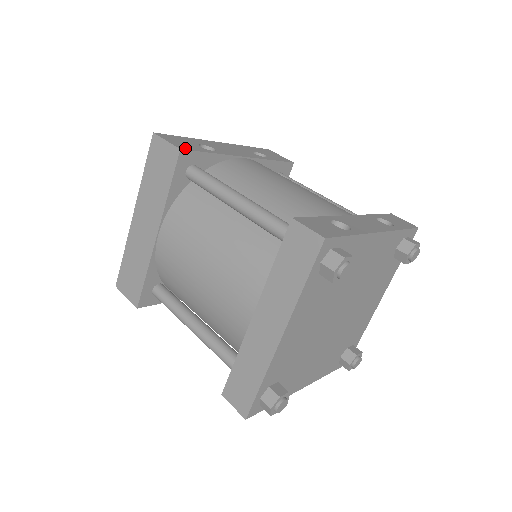
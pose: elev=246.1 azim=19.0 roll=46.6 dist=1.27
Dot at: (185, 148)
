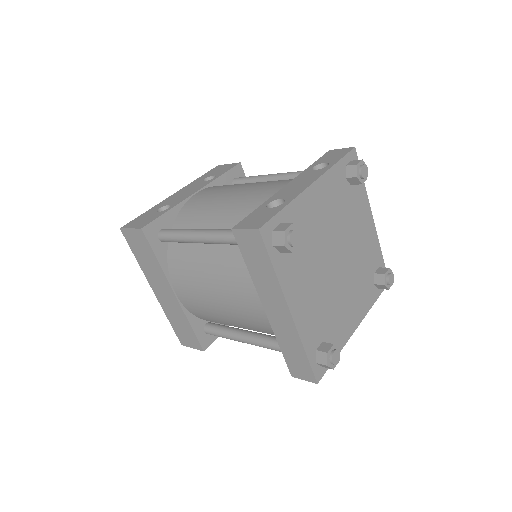
Dot at: (145, 224)
